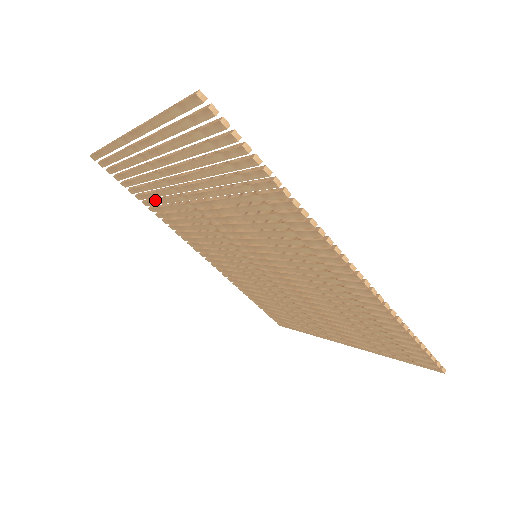
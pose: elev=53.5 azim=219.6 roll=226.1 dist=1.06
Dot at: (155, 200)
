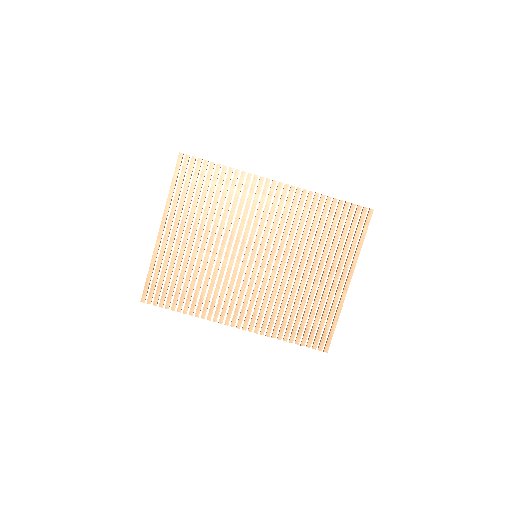
Dot at: (189, 290)
